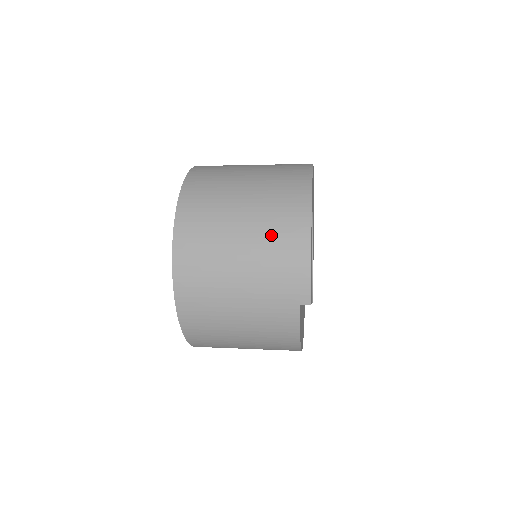
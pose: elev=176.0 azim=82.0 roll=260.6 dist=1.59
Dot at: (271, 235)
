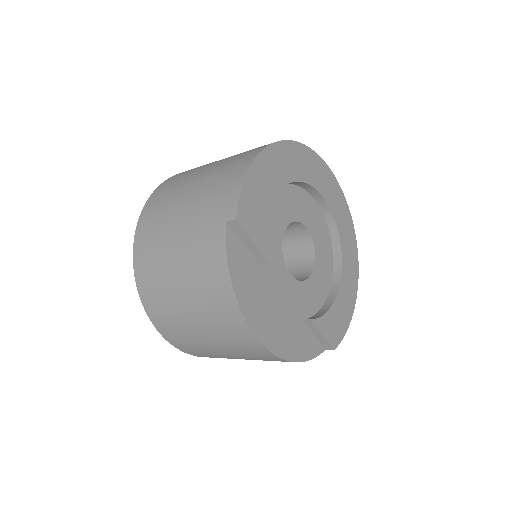
Dot at: (224, 166)
